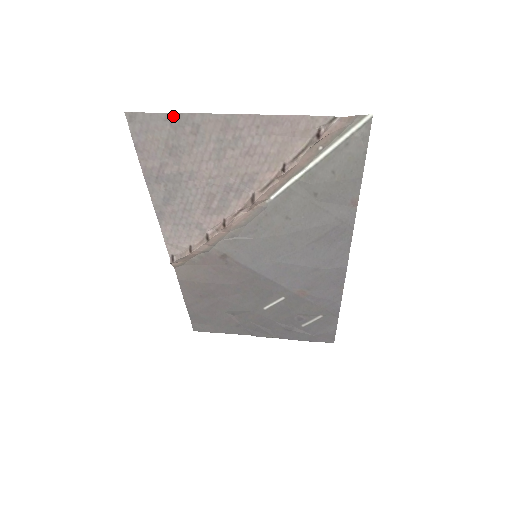
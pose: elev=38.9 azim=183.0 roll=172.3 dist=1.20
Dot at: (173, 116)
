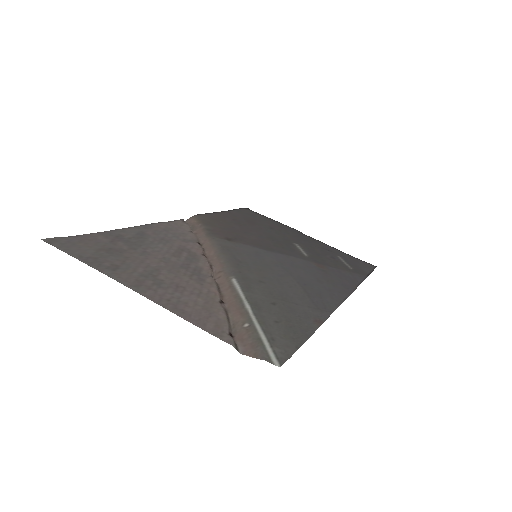
Dot at: (84, 260)
